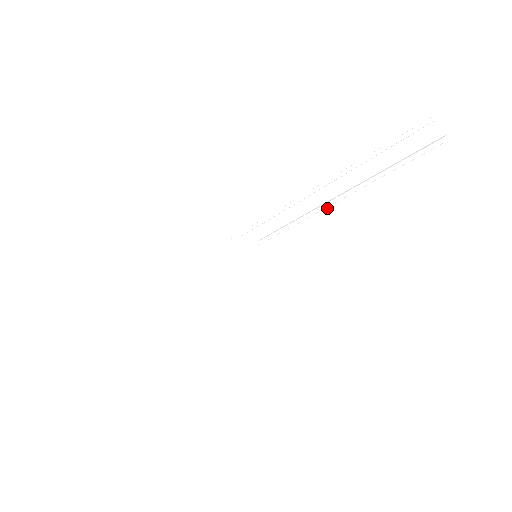
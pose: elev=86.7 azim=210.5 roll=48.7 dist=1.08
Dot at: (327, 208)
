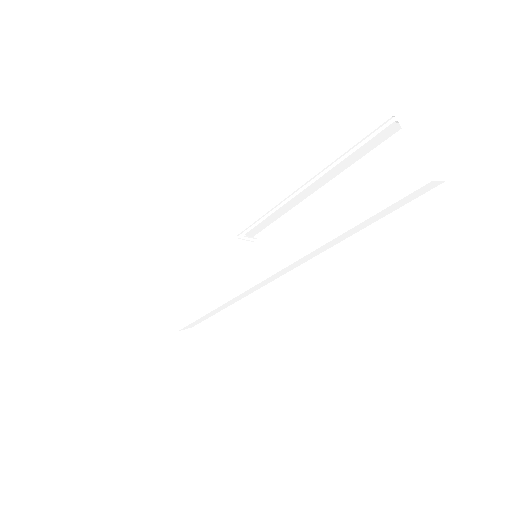
Dot at: (310, 204)
